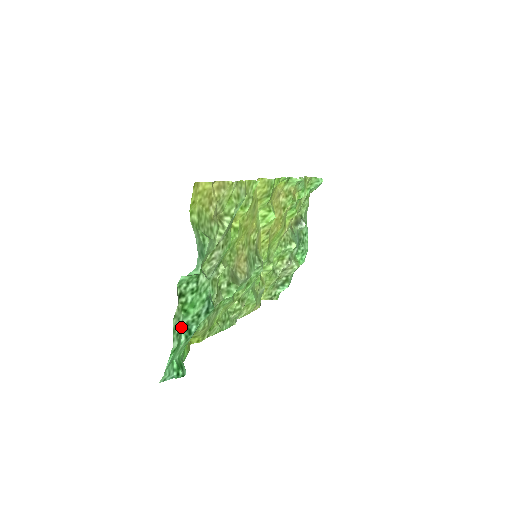
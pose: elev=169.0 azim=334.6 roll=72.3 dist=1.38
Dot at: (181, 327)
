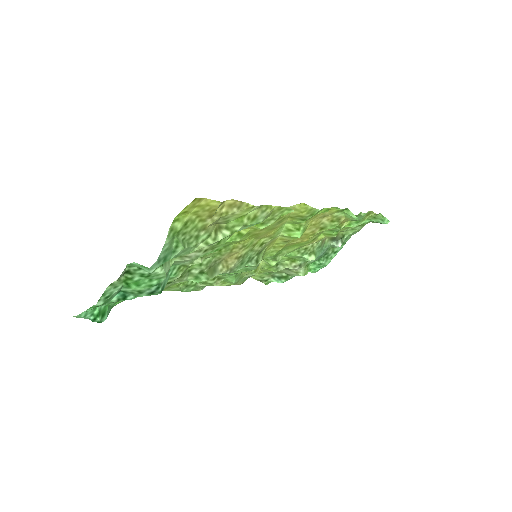
Dot at: (116, 292)
